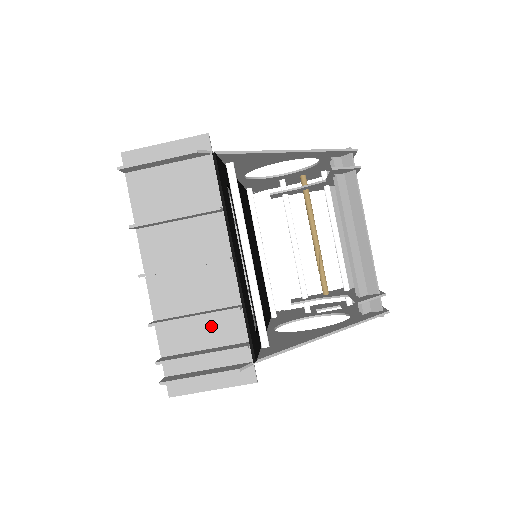
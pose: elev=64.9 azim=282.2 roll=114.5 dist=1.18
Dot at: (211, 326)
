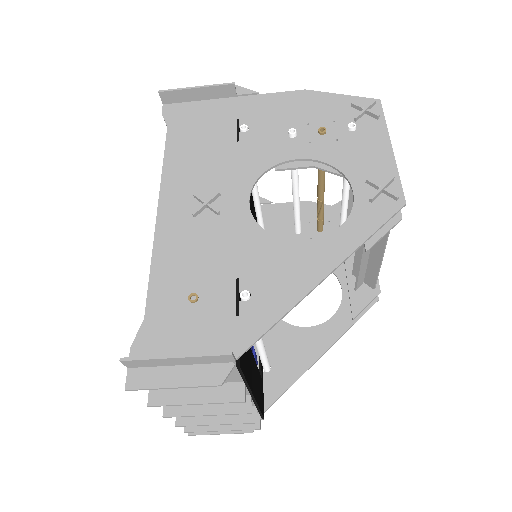
Dot at: occluded
